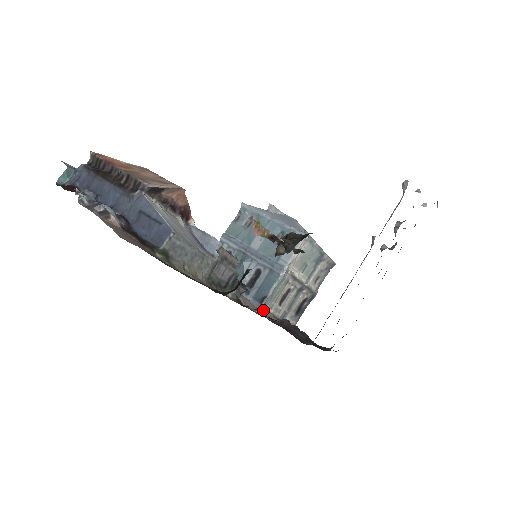
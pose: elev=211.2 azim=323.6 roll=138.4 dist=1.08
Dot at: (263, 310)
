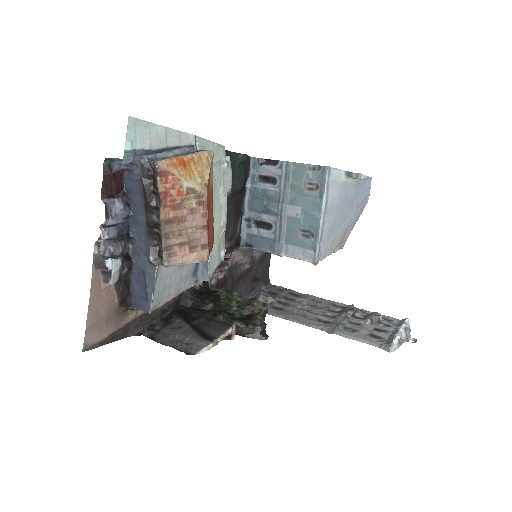
Dot at: (240, 252)
